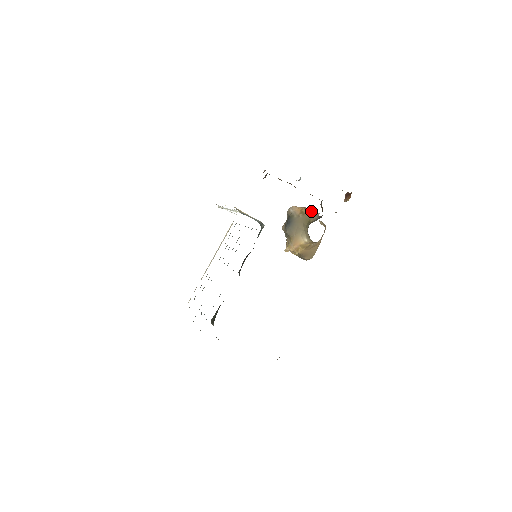
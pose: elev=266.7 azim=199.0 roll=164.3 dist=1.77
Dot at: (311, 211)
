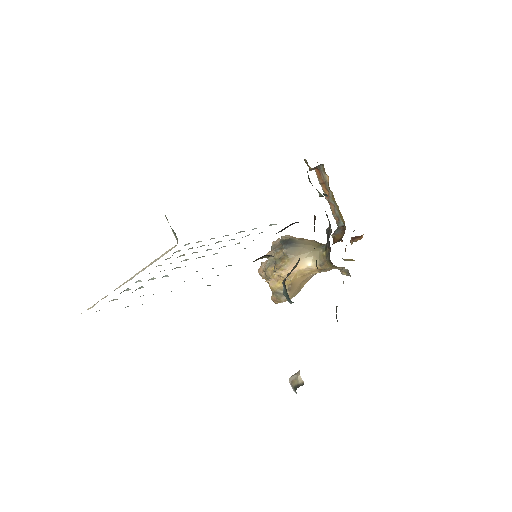
Dot at: occluded
